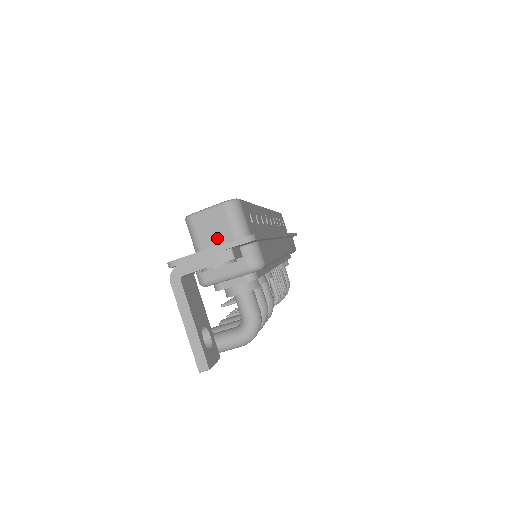
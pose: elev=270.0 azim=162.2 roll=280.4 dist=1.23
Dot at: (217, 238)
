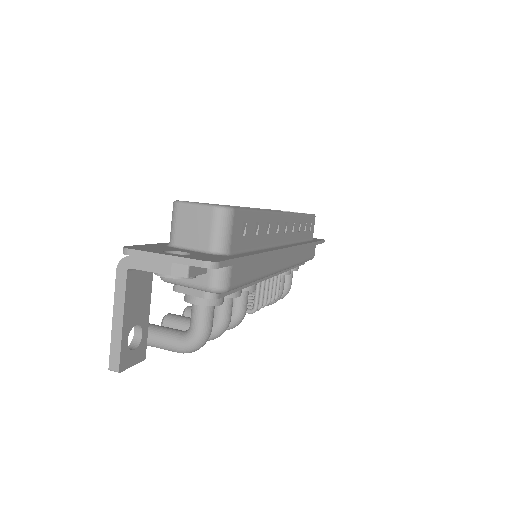
Dot at: (193, 239)
